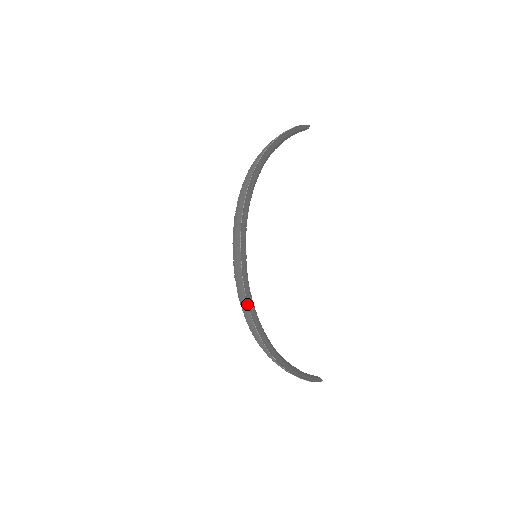
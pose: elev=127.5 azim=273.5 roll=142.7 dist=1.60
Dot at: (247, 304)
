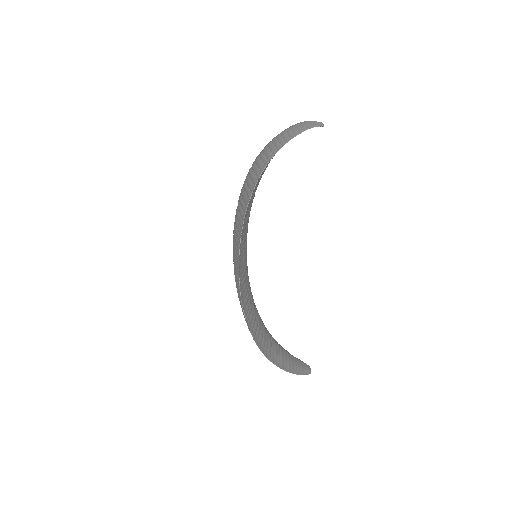
Dot at: (243, 312)
